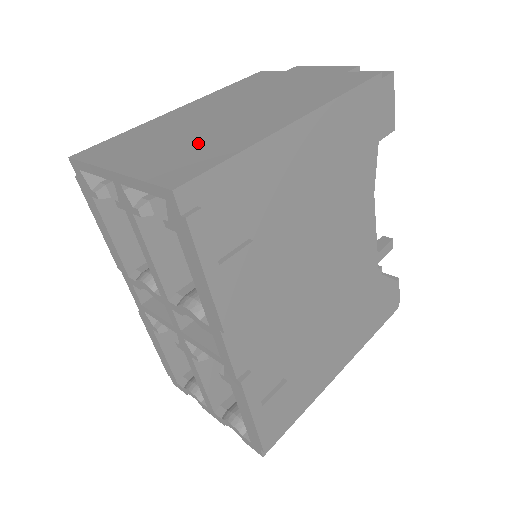
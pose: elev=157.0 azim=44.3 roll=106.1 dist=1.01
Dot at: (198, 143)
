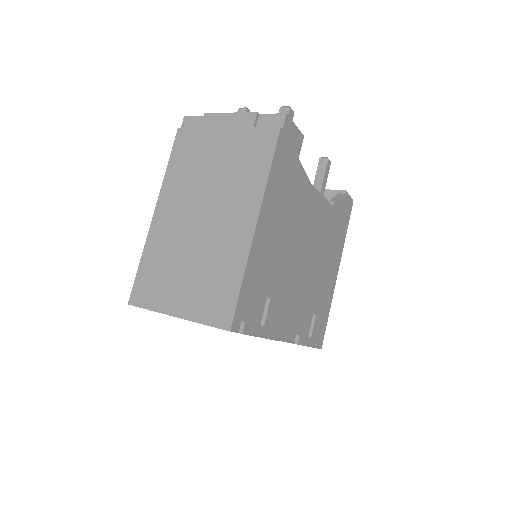
Dot at: (208, 270)
